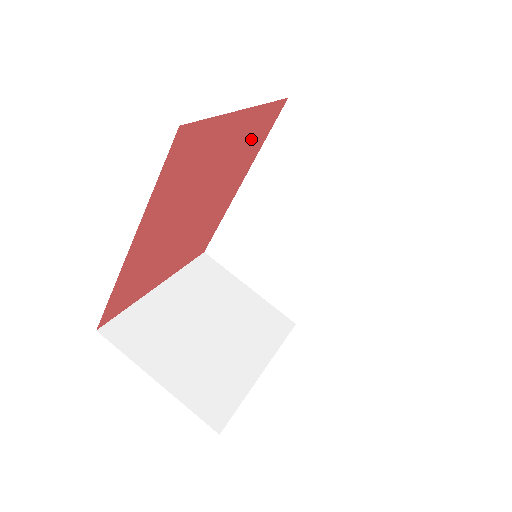
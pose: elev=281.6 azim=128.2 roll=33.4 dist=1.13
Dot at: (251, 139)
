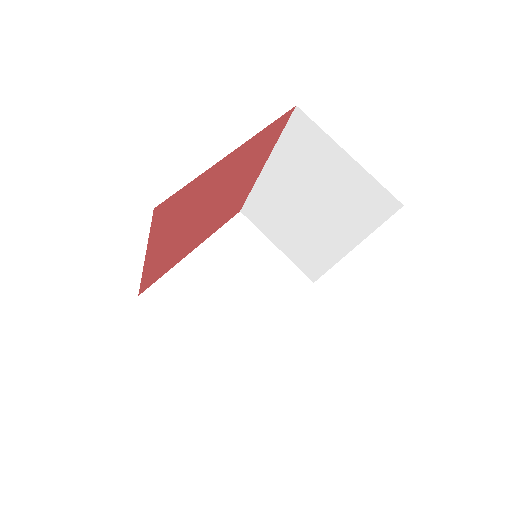
Dot at: (257, 150)
